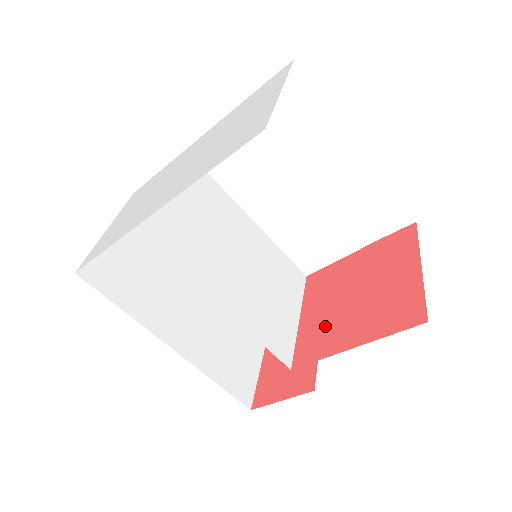
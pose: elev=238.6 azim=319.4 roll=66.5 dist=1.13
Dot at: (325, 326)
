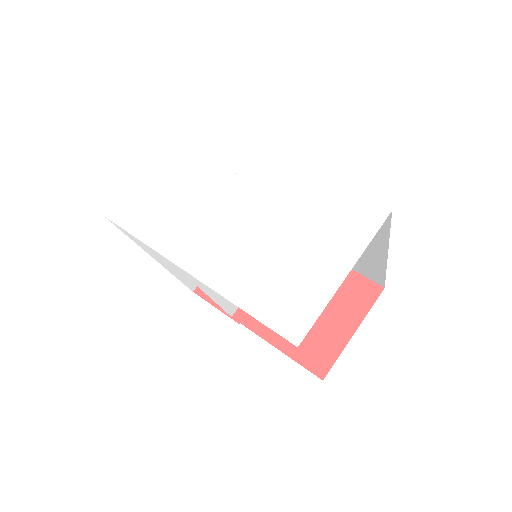
Dot at: occluded
